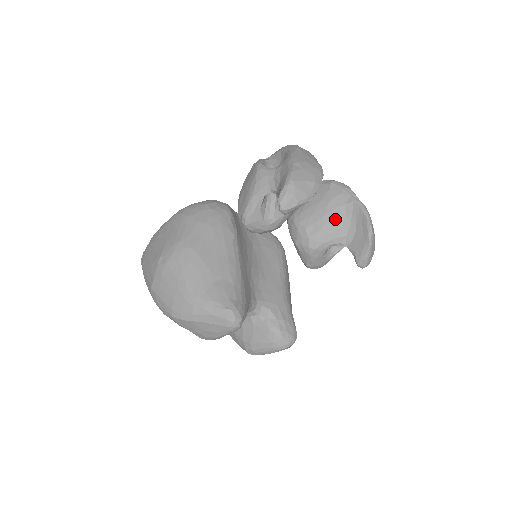
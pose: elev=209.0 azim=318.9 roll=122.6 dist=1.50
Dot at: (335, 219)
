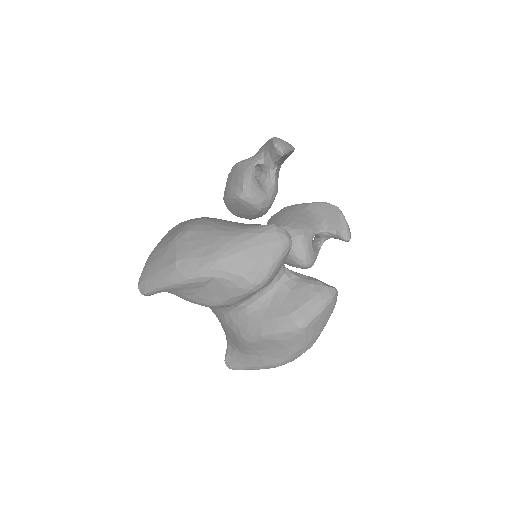
Dot at: (305, 215)
